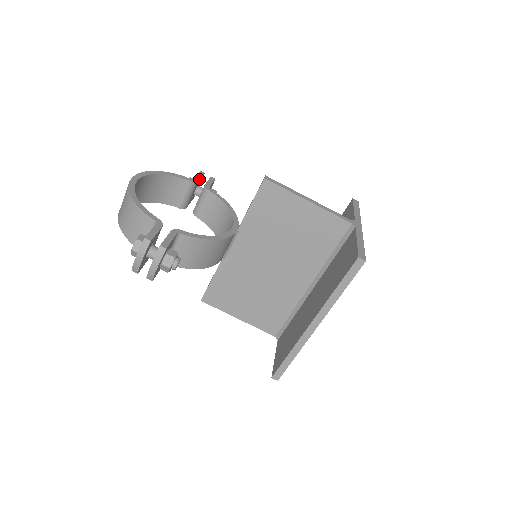
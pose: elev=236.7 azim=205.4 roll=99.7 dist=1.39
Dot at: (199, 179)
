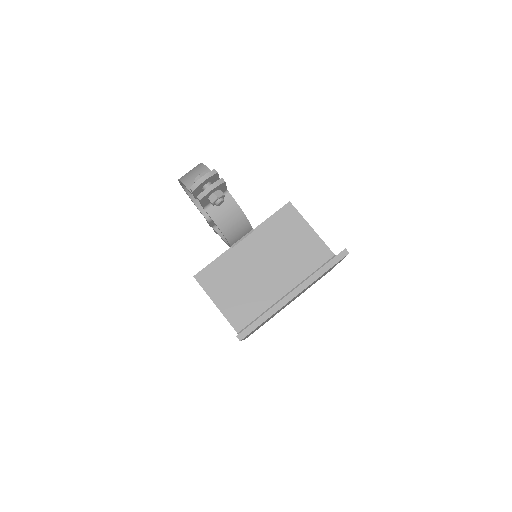
Dot at: occluded
